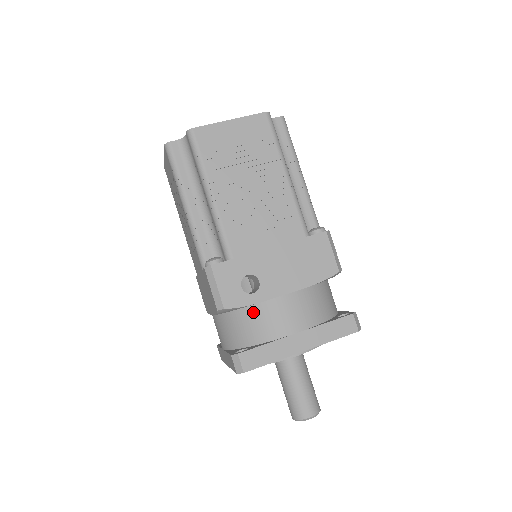
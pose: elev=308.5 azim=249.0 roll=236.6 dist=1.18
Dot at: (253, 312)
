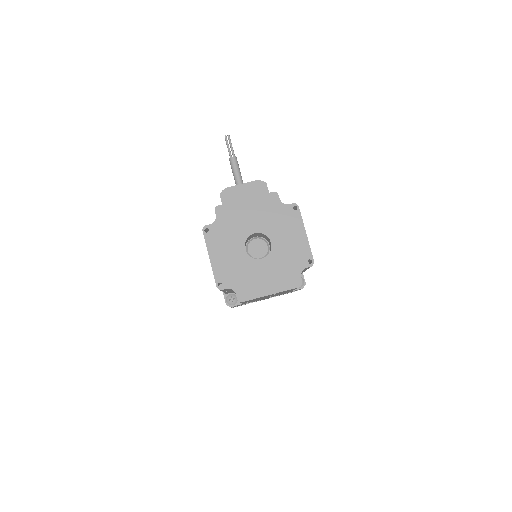
Dot at: occluded
